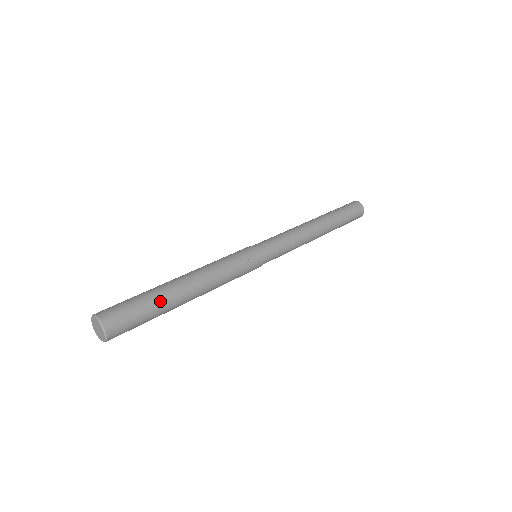
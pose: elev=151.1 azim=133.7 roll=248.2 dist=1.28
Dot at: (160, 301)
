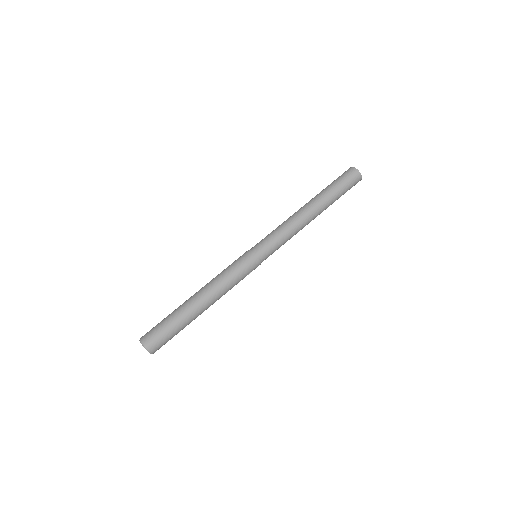
Dot at: (185, 325)
